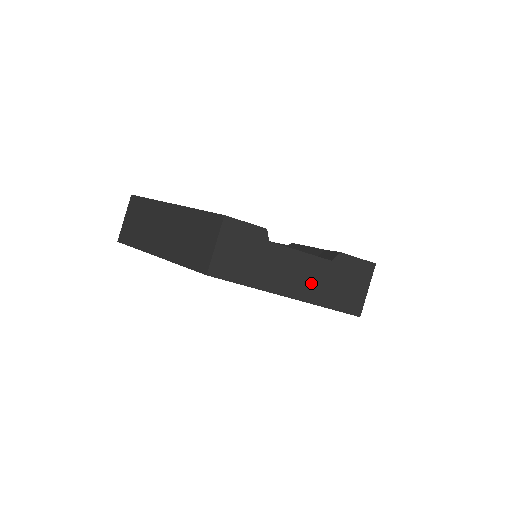
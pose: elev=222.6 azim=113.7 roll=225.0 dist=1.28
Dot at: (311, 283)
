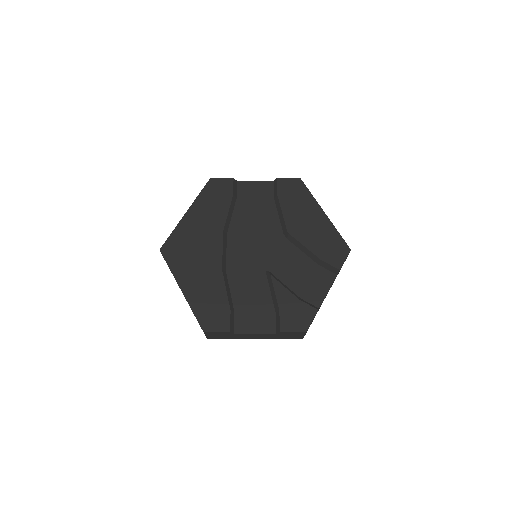
Dot at: (267, 337)
